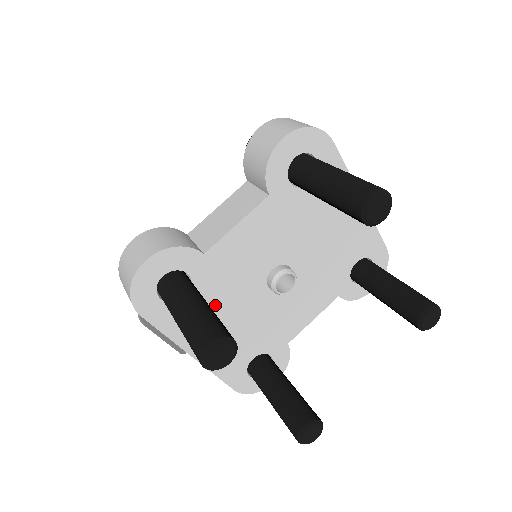
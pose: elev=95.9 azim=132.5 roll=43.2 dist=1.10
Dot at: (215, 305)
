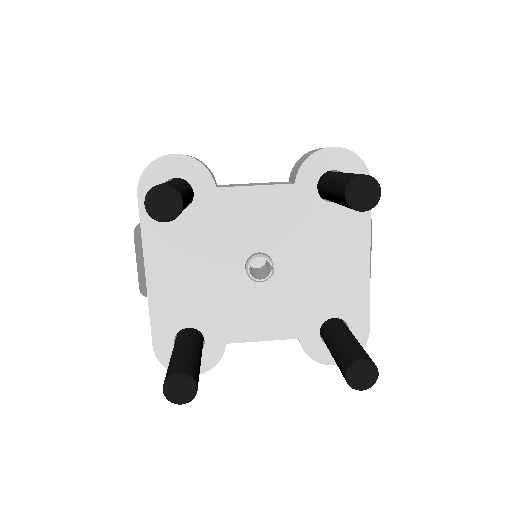
Dot at: (194, 241)
